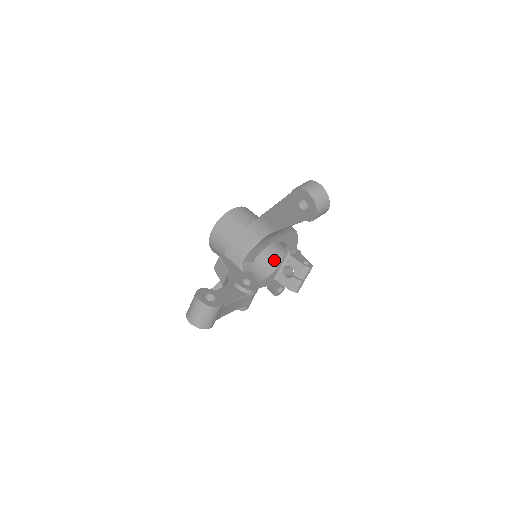
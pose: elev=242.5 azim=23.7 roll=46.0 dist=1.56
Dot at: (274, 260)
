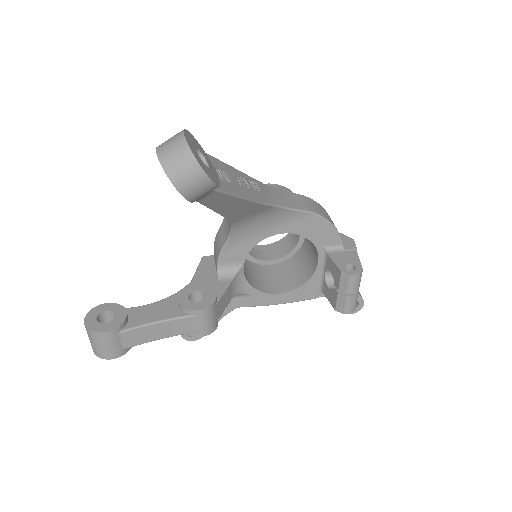
Dot at: (312, 261)
